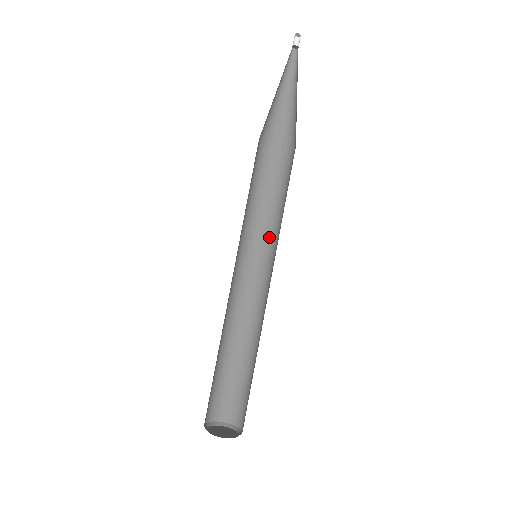
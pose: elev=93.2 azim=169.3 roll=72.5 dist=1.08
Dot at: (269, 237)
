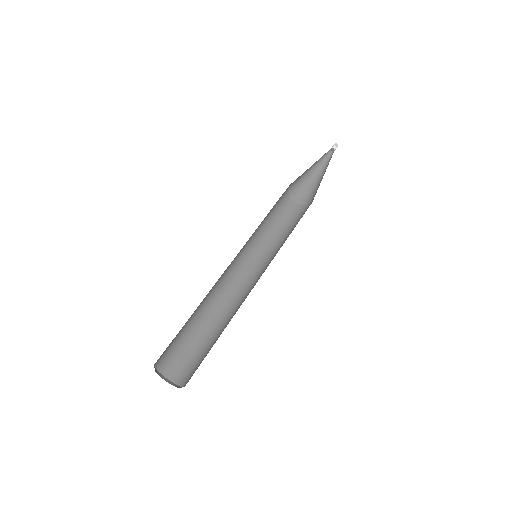
Dot at: (263, 251)
